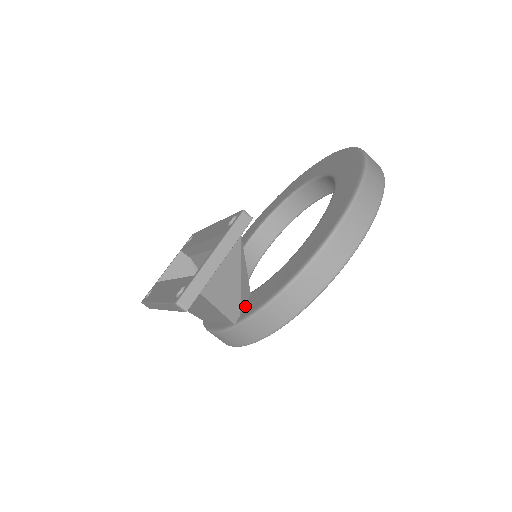
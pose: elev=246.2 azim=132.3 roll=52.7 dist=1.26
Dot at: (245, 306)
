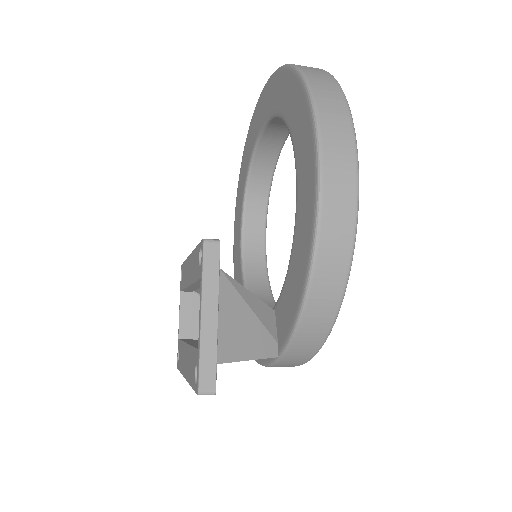
Dot at: (276, 329)
